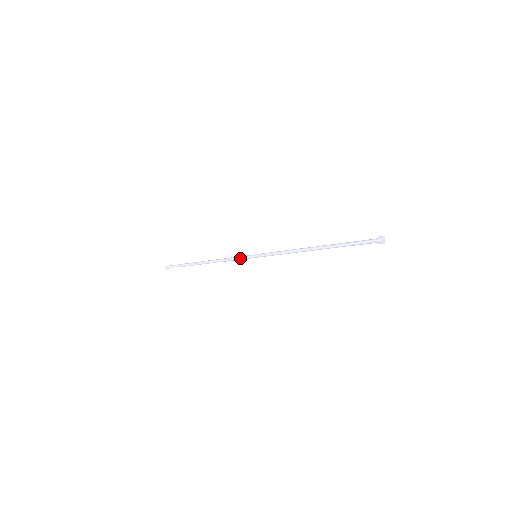
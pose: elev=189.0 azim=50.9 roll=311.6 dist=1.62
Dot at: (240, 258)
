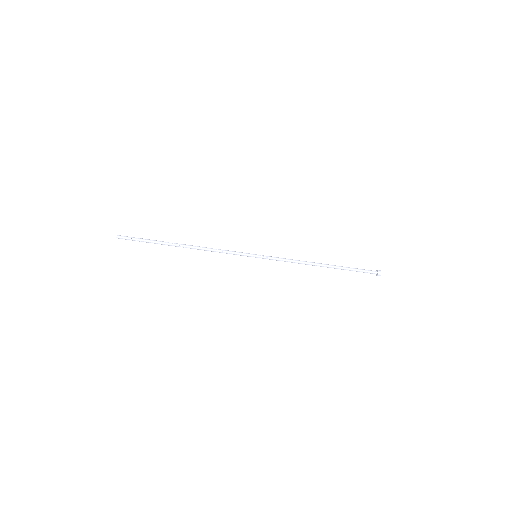
Dot at: (237, 253)
